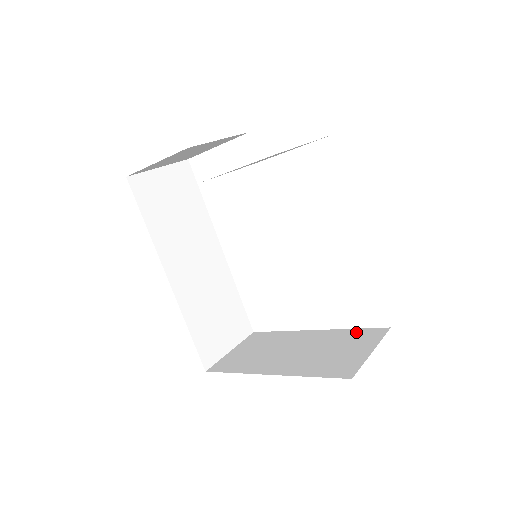
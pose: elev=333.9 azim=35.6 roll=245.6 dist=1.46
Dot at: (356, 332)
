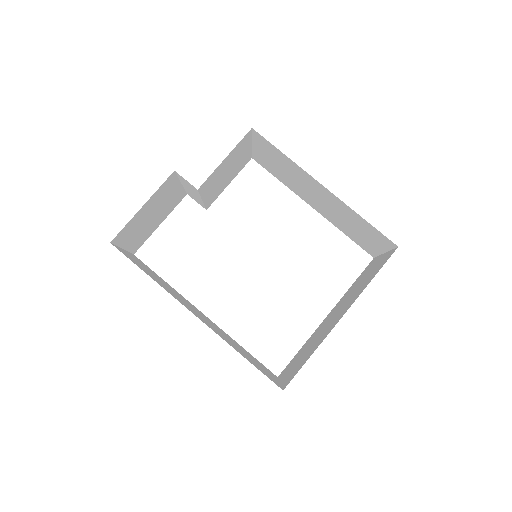
Dot at: (358, 279)
